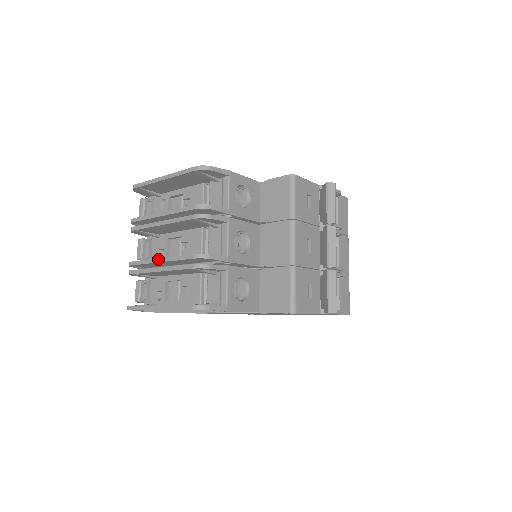
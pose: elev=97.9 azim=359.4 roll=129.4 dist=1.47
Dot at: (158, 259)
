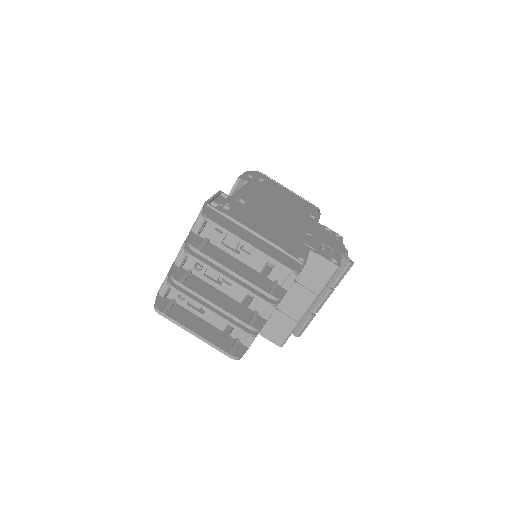
Dot at: (212, 303)
